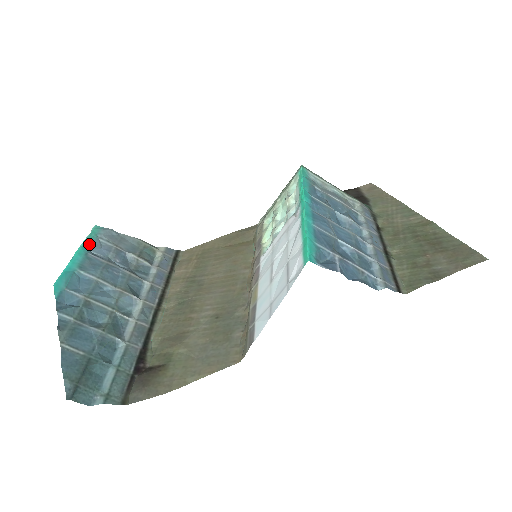
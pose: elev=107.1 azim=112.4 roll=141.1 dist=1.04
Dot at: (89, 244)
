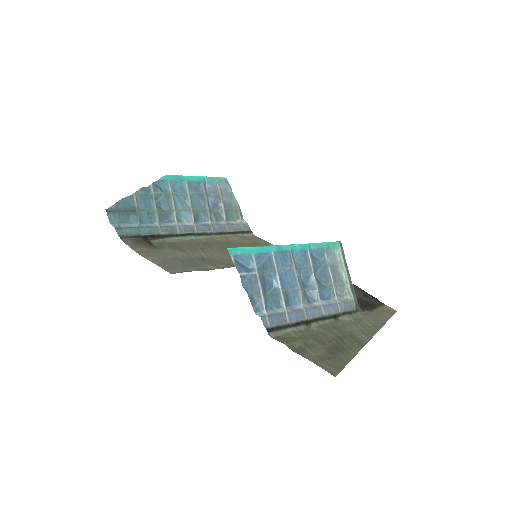
Dot at: (209, 180)
